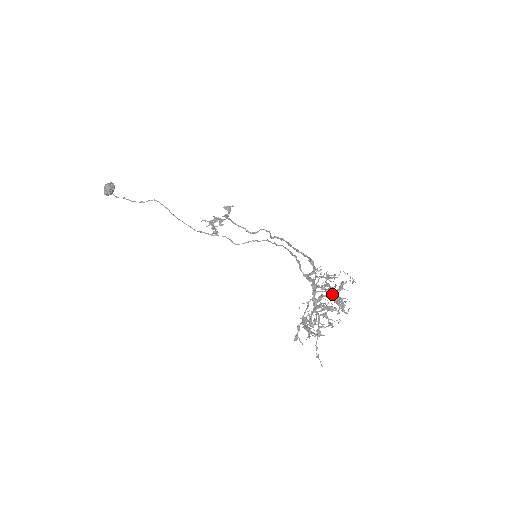
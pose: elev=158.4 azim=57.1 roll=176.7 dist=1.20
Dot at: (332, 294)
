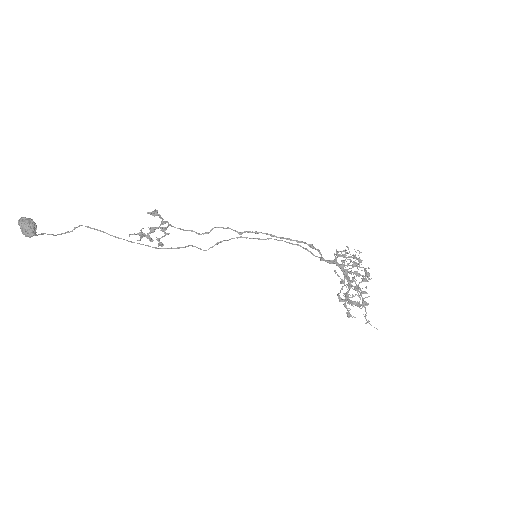
Dot at: (364, 268)
